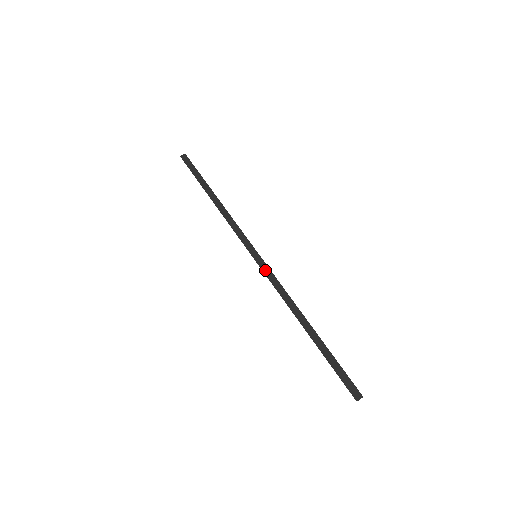
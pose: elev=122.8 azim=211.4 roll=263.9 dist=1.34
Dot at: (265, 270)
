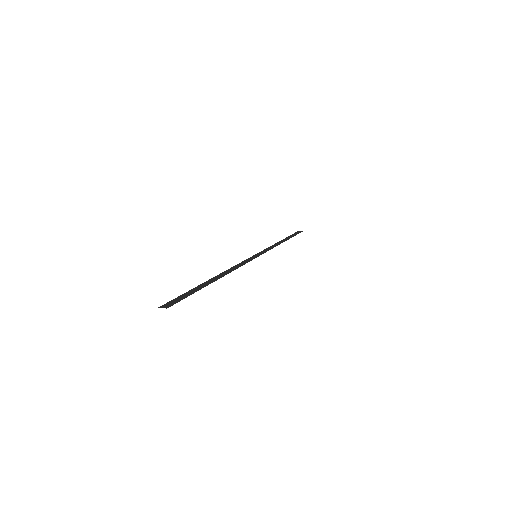
Dot at: (248, 260)
